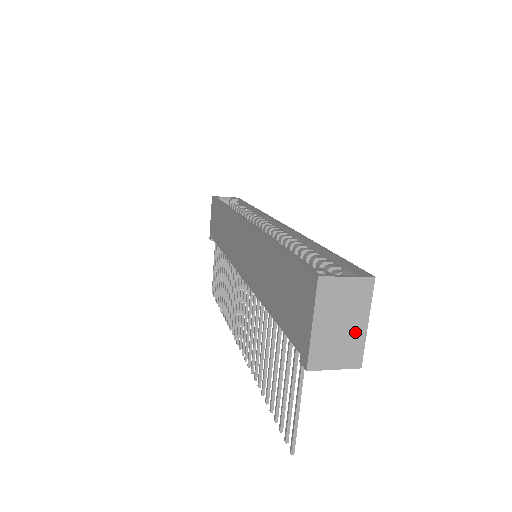
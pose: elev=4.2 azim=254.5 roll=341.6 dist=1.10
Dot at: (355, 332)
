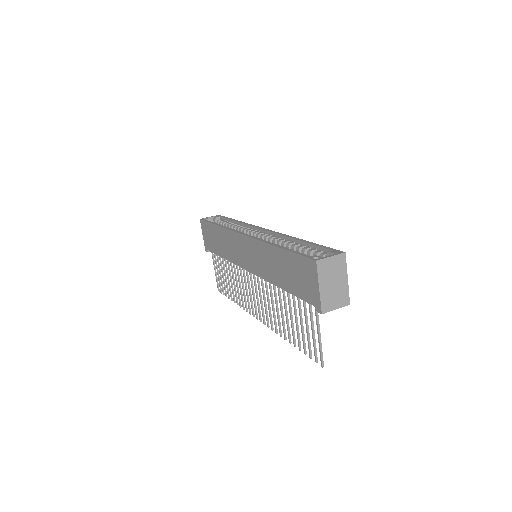
Dot at: (342, 285)
